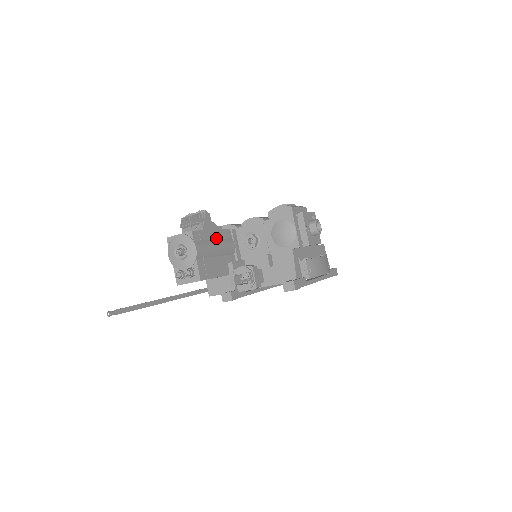
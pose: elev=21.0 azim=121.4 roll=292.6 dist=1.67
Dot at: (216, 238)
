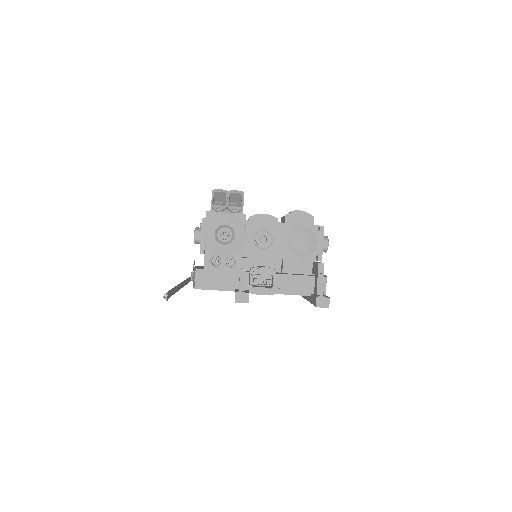
Dot at: occluded
